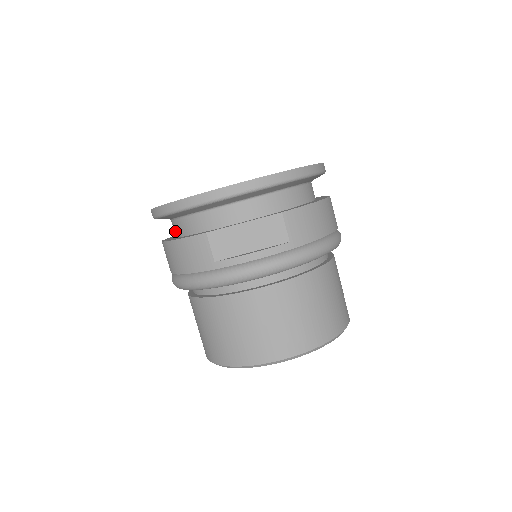
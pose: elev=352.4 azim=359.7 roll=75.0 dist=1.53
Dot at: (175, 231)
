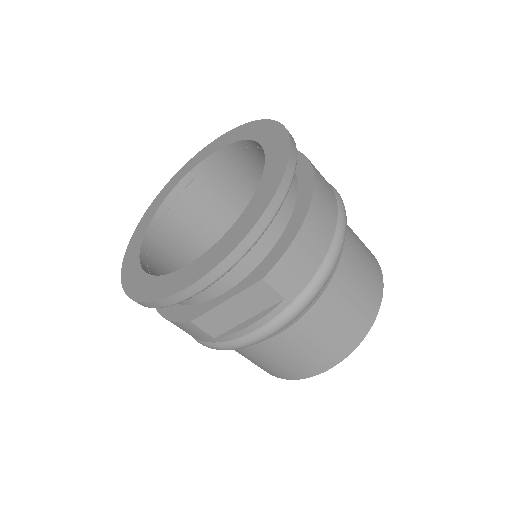
Dot at: occluded
